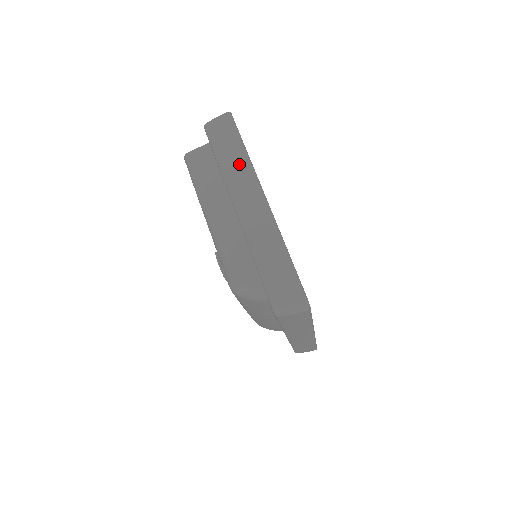
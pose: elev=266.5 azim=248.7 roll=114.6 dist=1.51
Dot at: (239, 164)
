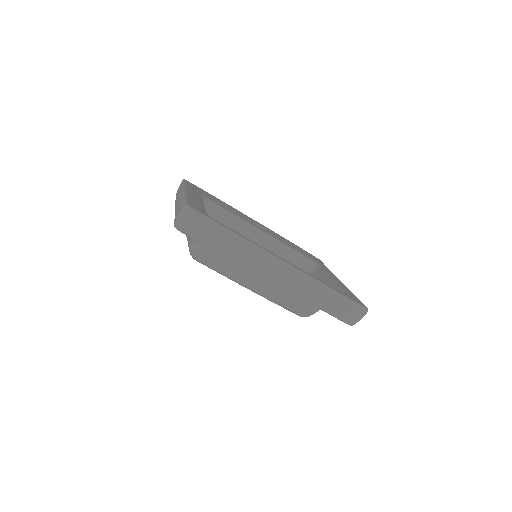
Dot at: (179, 191)
